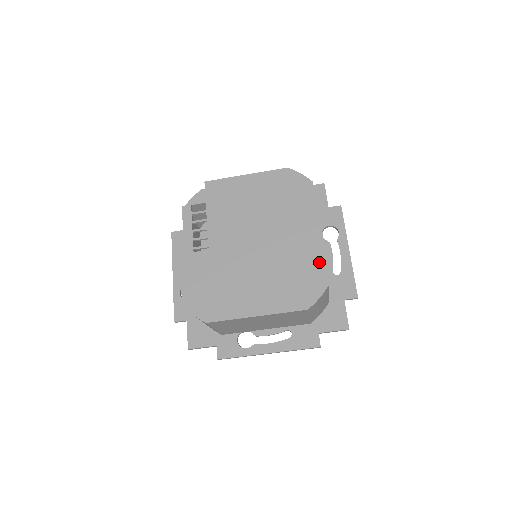
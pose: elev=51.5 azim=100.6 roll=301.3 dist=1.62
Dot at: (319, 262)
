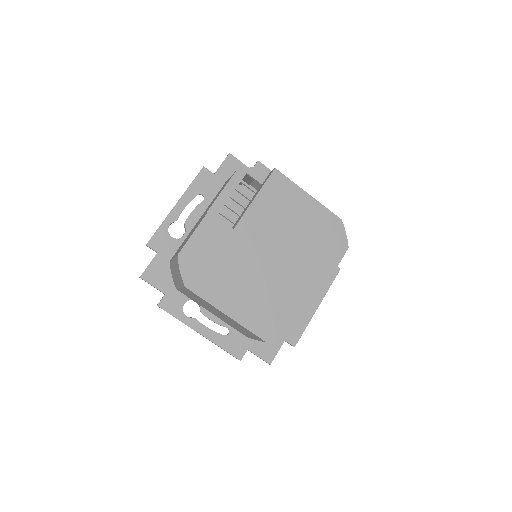
Dot at: (303, 314)
